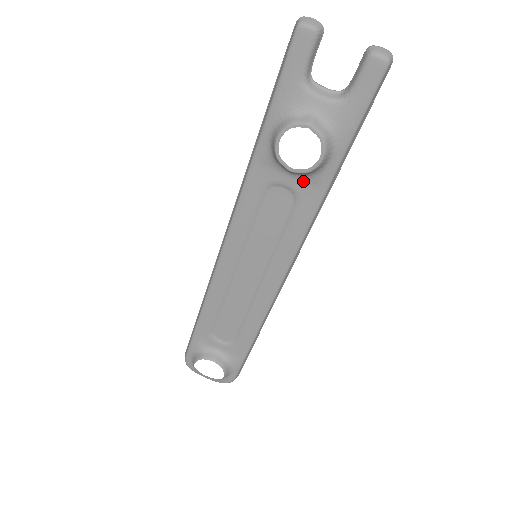
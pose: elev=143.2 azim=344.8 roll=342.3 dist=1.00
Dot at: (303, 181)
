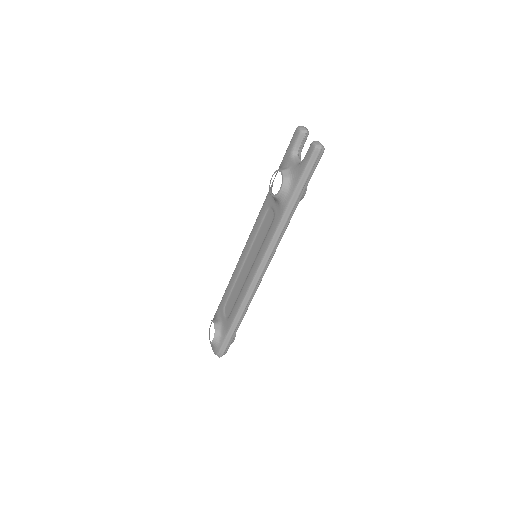
Dot at: (278, 206)
